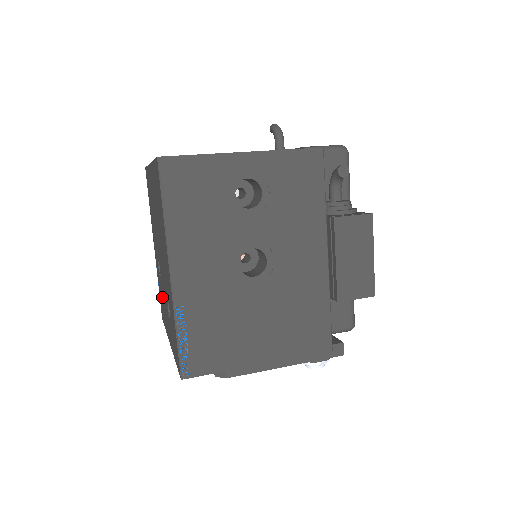
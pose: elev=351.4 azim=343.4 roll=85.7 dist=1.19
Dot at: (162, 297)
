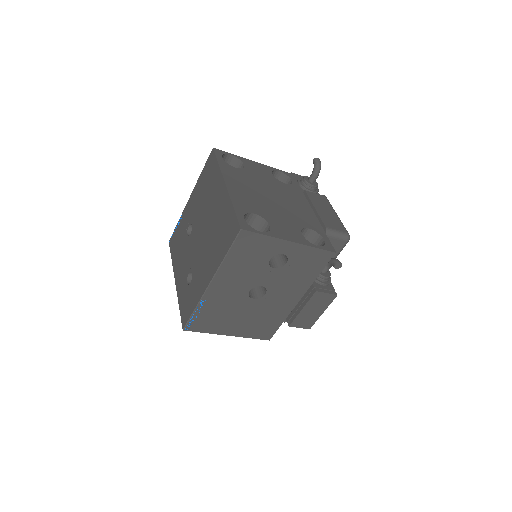
Dot at: (181, 245)
